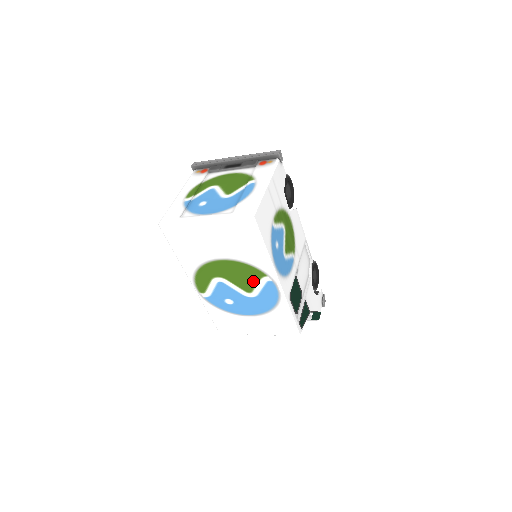
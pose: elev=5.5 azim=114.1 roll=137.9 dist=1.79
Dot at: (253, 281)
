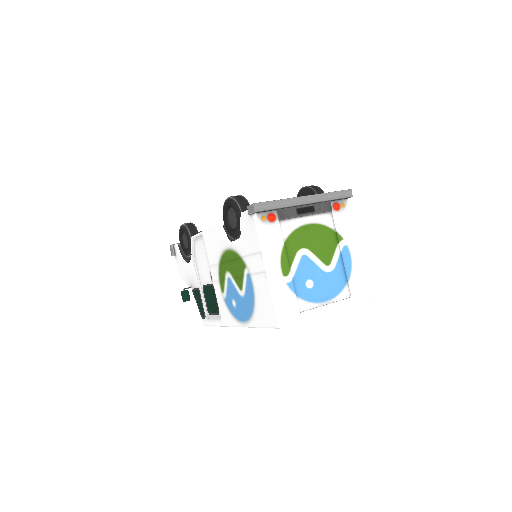
Dot at: occluded
